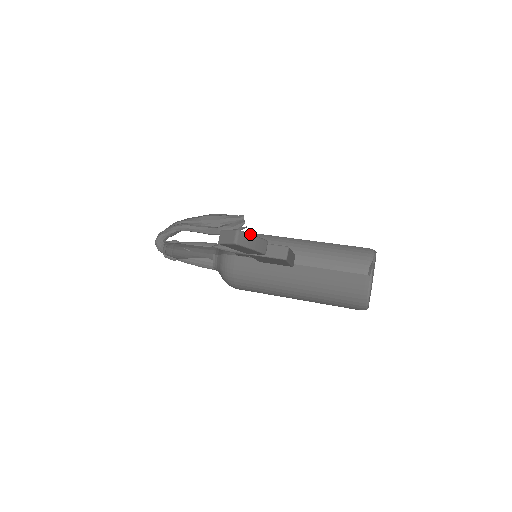
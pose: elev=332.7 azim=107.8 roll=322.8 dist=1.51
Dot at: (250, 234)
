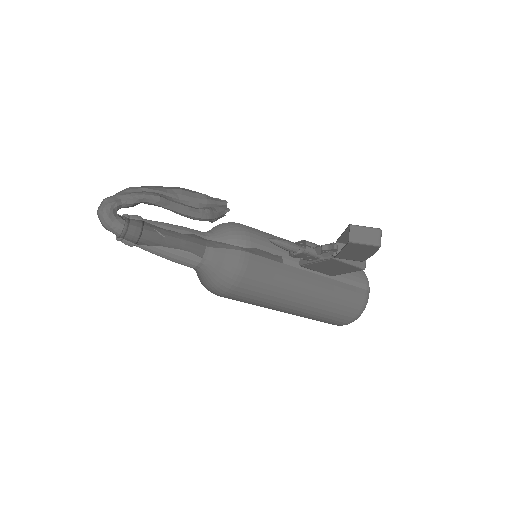
Dot at: occluded
